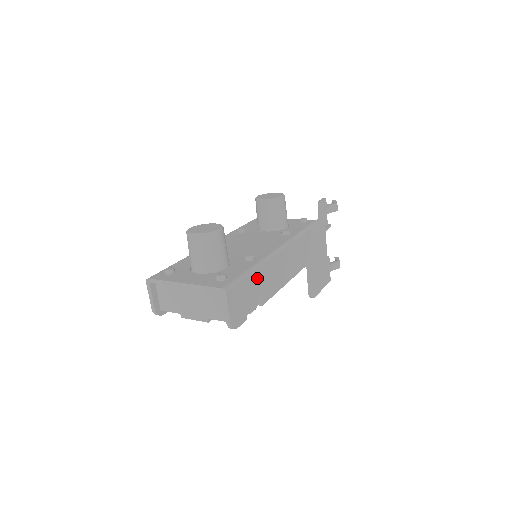
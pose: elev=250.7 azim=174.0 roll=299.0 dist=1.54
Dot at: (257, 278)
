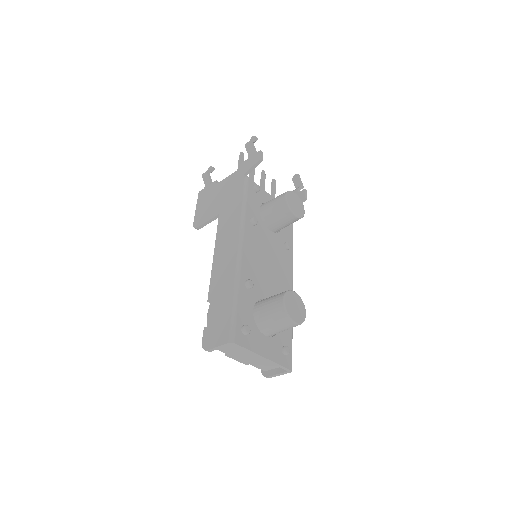
Dot at: occluded
